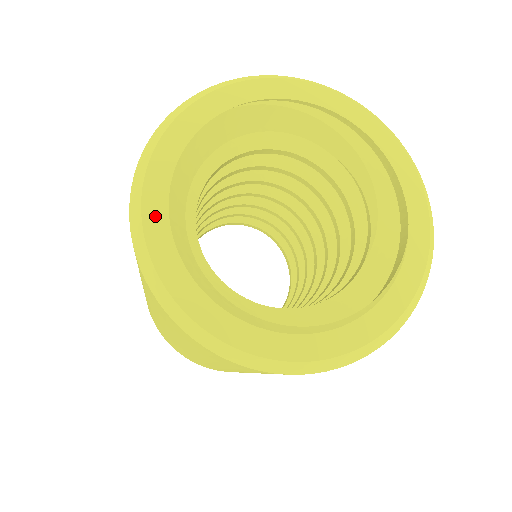
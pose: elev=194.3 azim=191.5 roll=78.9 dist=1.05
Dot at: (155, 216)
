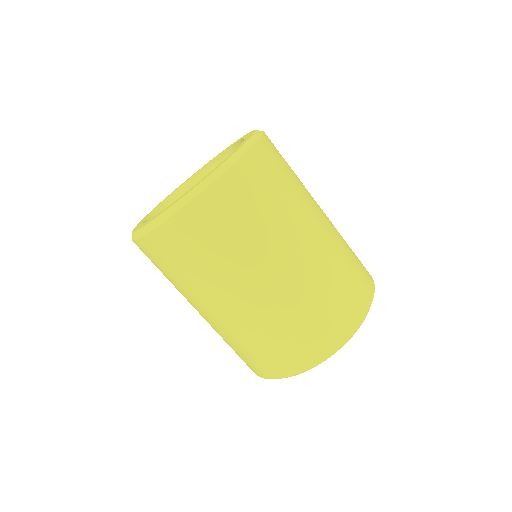
Dot at: occluded
